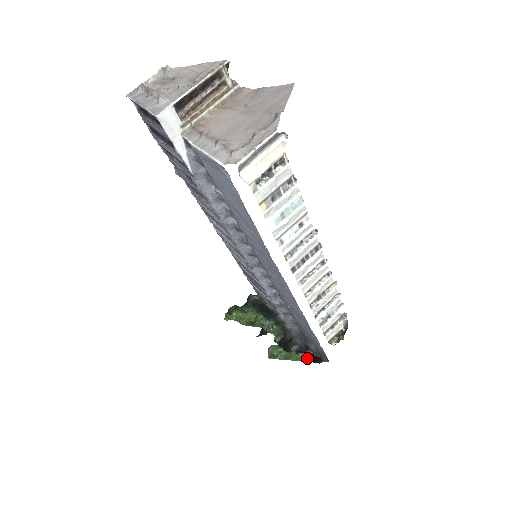
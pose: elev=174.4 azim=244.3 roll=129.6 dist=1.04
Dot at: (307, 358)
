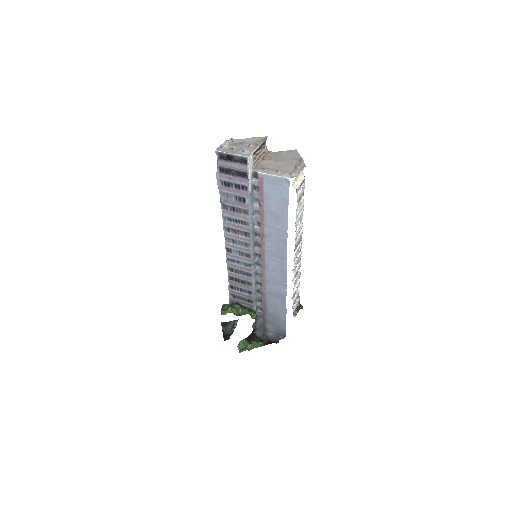
Dot at: (267, 343)
